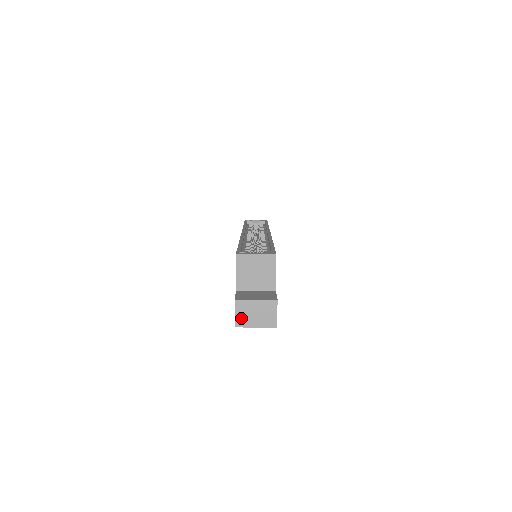
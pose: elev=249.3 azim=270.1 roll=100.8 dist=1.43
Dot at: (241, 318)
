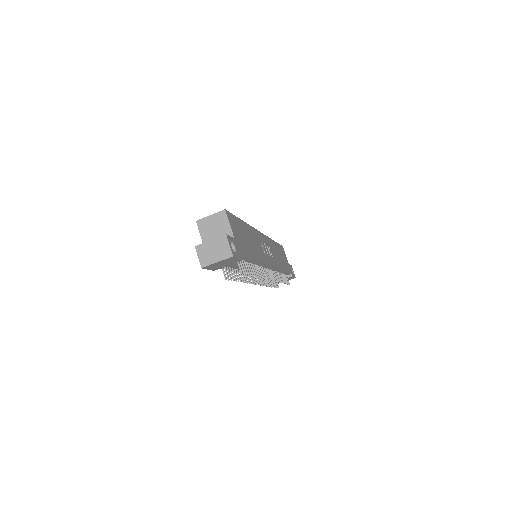
Dot at: (204, 259)
